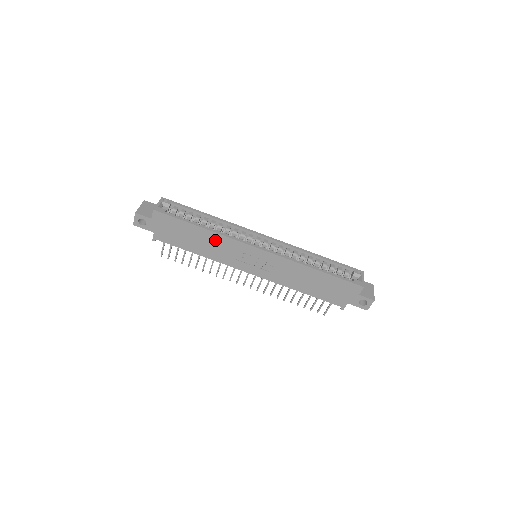
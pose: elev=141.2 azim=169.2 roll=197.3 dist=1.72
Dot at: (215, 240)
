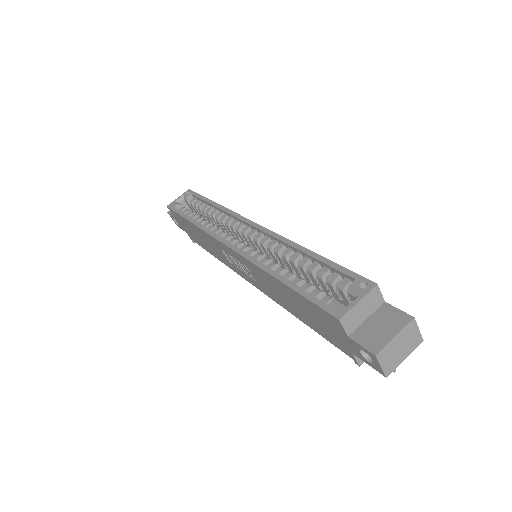
Dot at: (204, 236)
